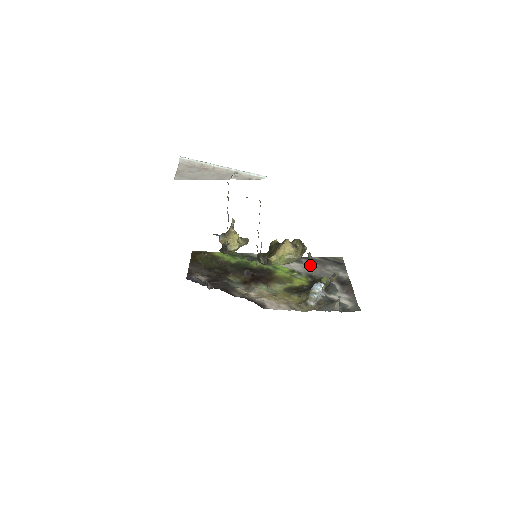
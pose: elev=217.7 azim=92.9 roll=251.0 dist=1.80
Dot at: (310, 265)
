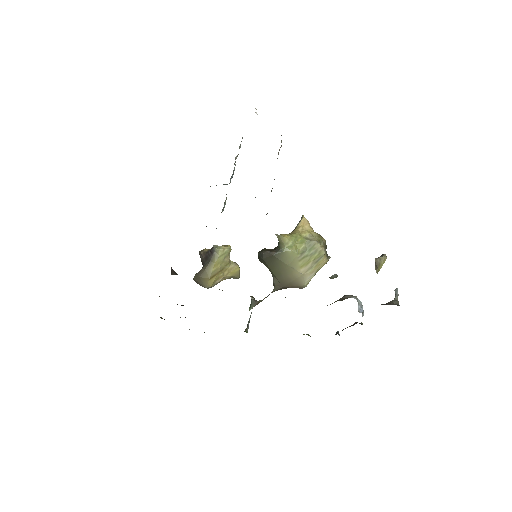
Dot at: occluded
